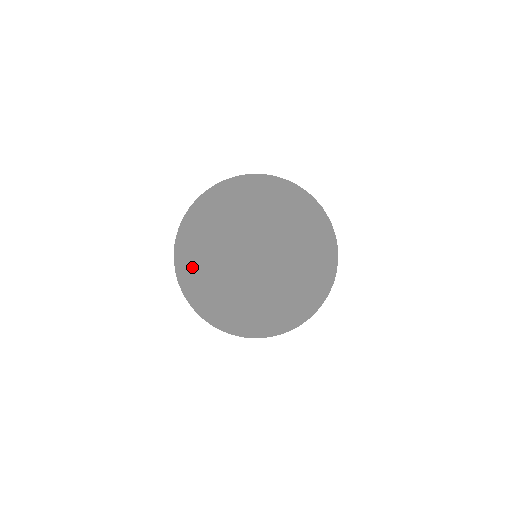
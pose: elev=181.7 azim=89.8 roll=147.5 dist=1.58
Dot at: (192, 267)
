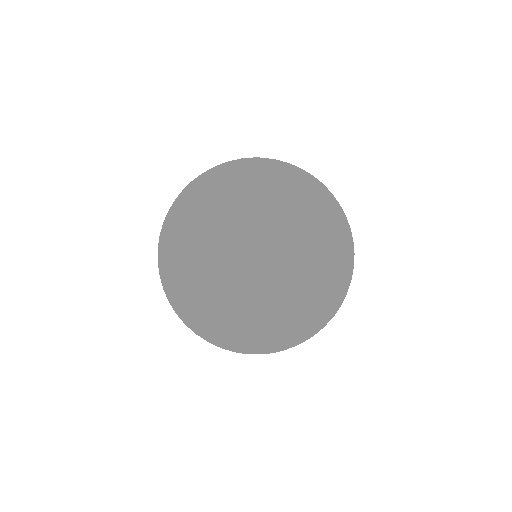
Dot at: (196, 323)
